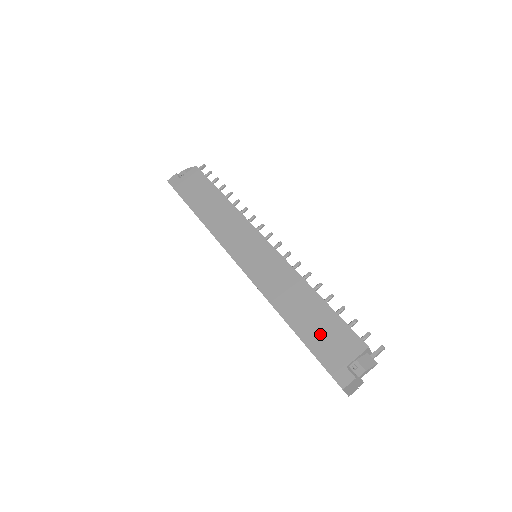
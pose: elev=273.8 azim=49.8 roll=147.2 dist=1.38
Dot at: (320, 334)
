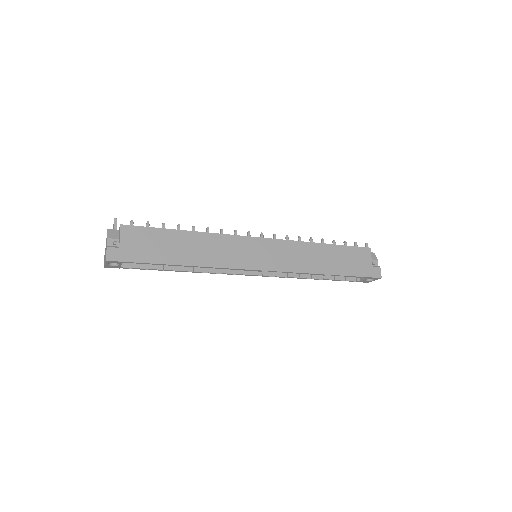
Dot at: (348, 263)
